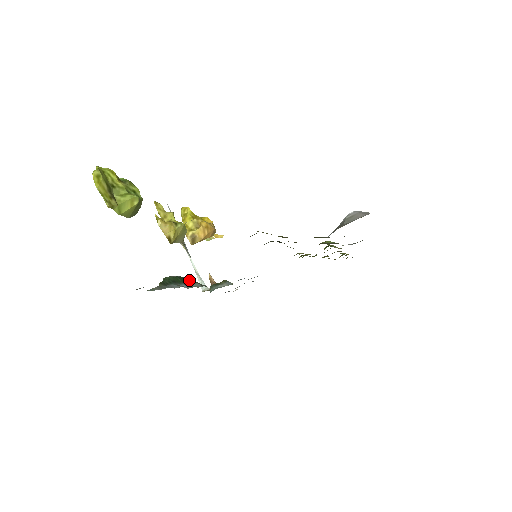
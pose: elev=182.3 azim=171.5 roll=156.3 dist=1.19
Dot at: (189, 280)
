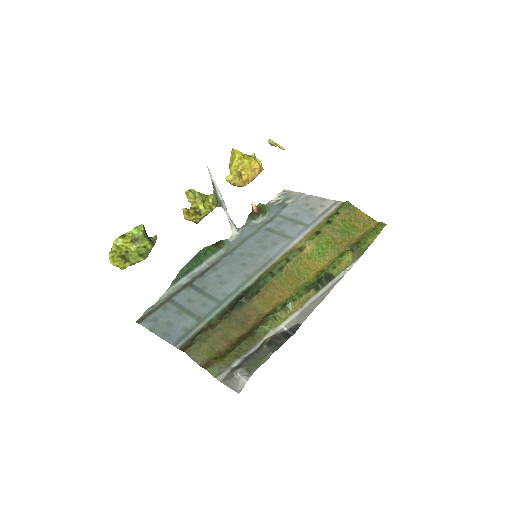
Dot at: (207, 254)
